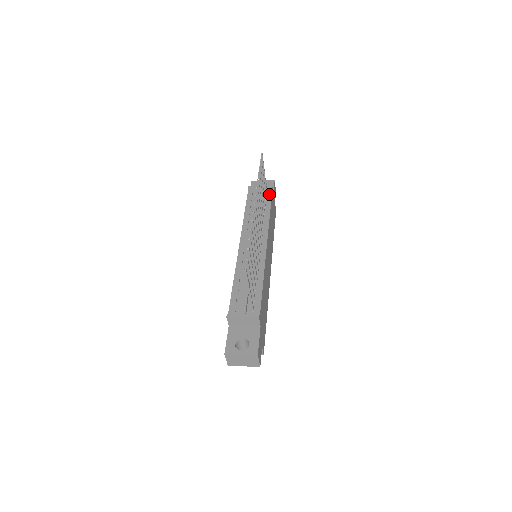
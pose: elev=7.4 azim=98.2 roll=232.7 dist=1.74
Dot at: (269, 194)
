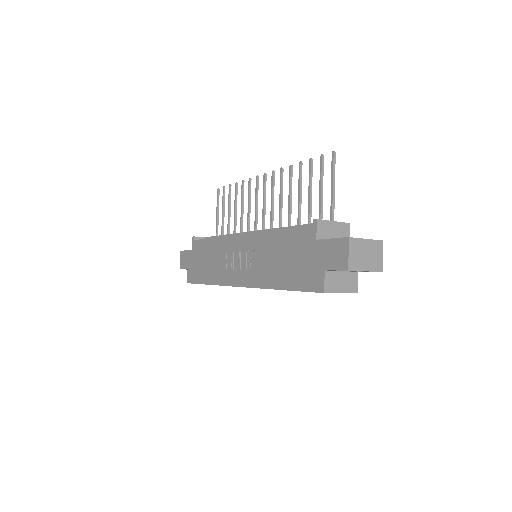
Dot at: occluded
